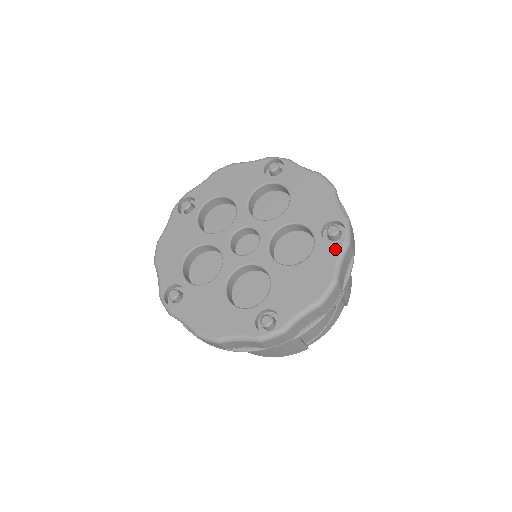
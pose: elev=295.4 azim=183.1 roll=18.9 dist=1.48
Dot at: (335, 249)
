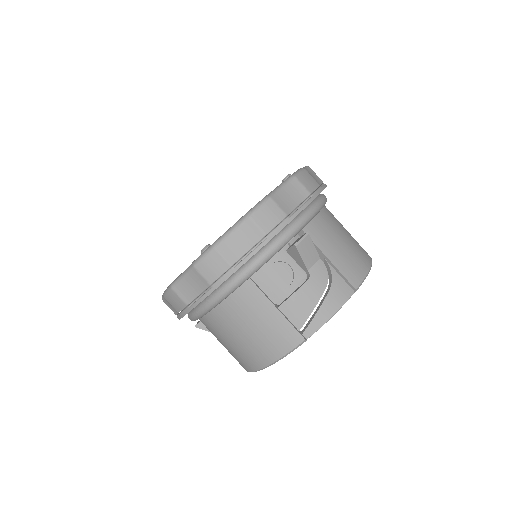
Dot at: occluded
